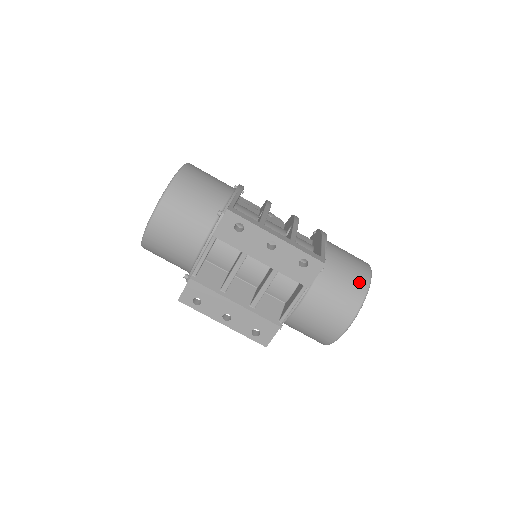
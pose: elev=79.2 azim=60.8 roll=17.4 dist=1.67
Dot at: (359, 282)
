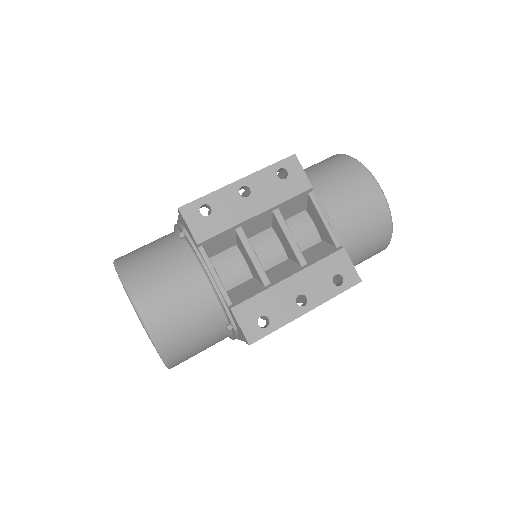
Dot at: (336, 160)
